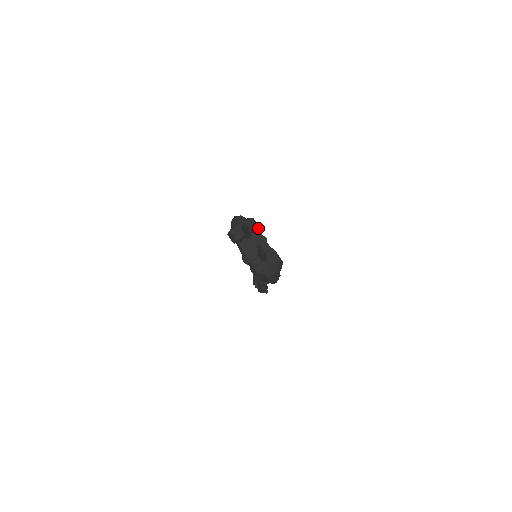
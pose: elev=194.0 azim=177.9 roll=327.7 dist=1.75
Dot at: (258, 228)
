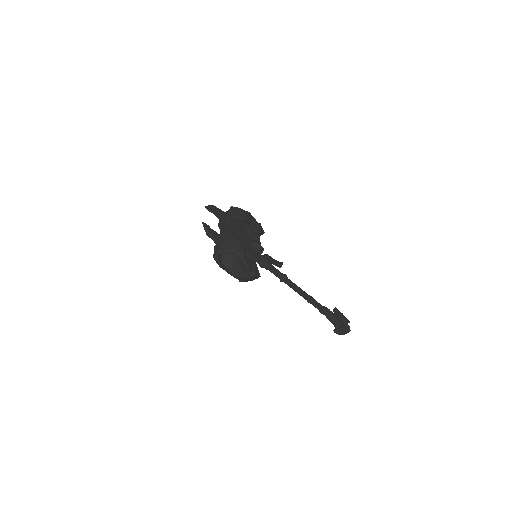
Dot at: (238, 218)
